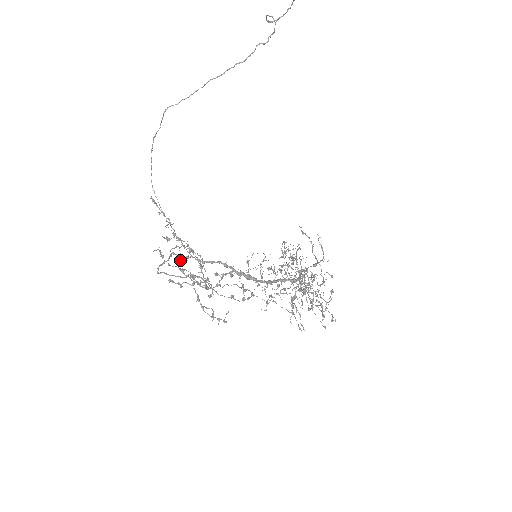
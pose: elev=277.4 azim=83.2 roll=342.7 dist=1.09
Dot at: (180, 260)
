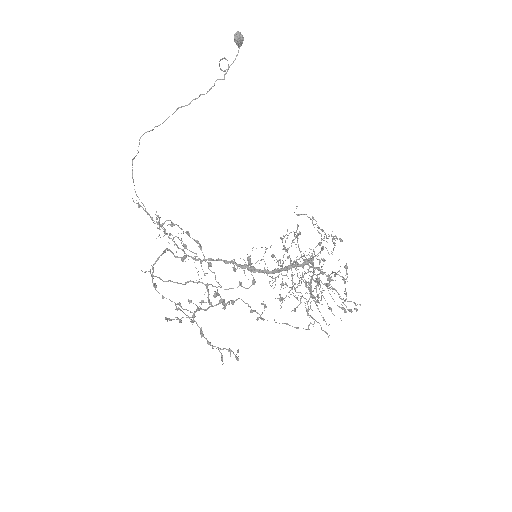
Dot at: (176, 252)
